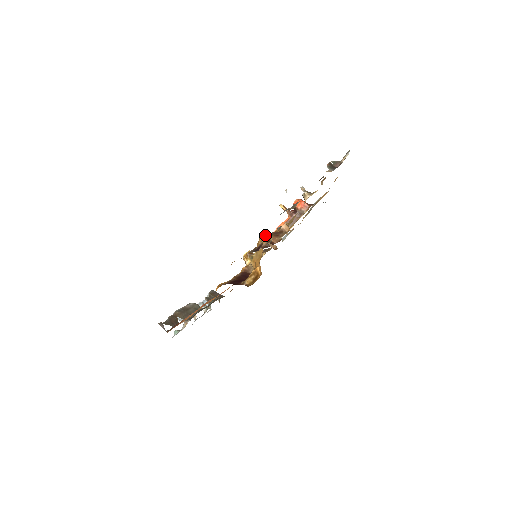
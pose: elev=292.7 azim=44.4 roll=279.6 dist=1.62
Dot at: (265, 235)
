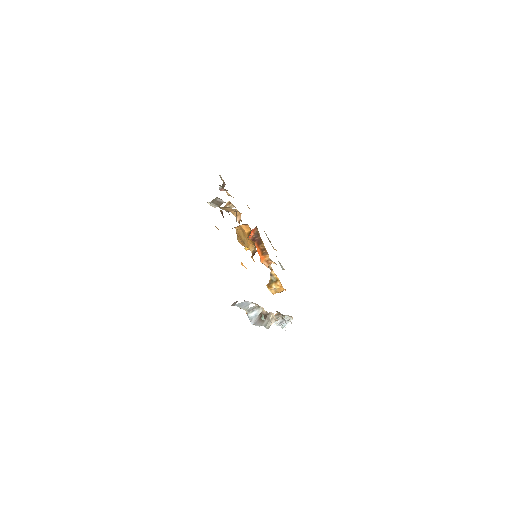
Dot at: (237, 235)
